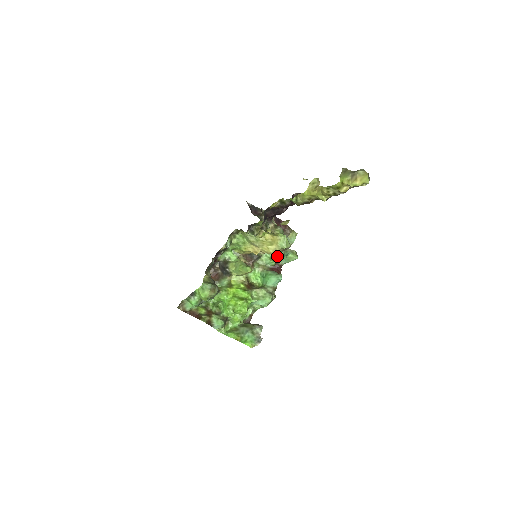
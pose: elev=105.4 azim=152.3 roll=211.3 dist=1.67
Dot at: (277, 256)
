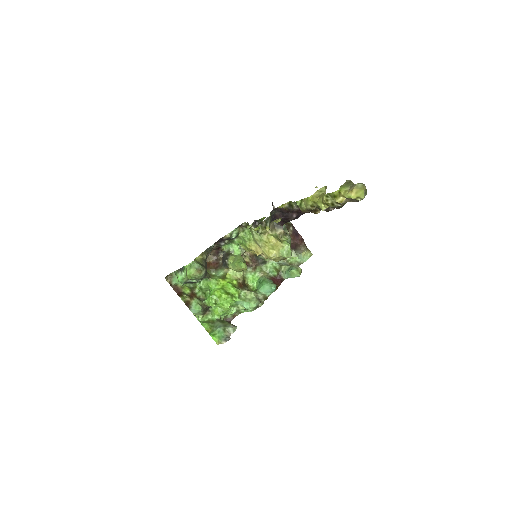
Dot at: (282, 268)
